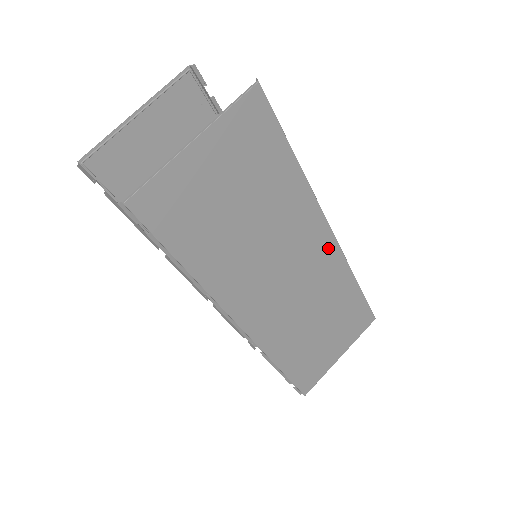
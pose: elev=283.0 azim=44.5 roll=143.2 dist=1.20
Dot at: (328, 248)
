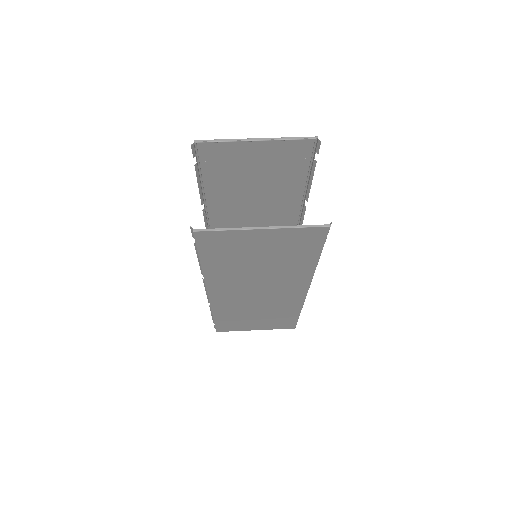
Dot at: (298, 295)
